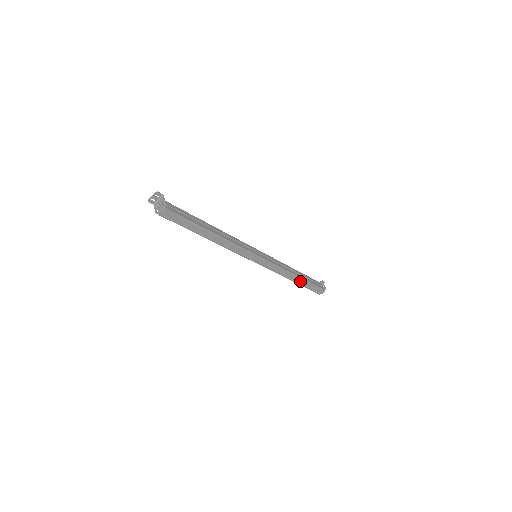
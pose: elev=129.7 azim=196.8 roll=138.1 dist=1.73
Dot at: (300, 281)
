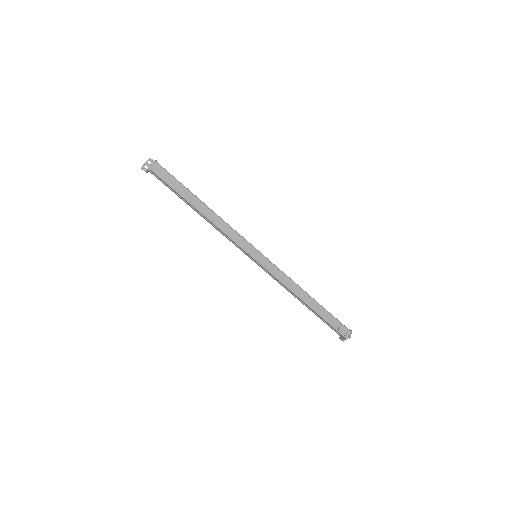
Dot at: (315, 306)
